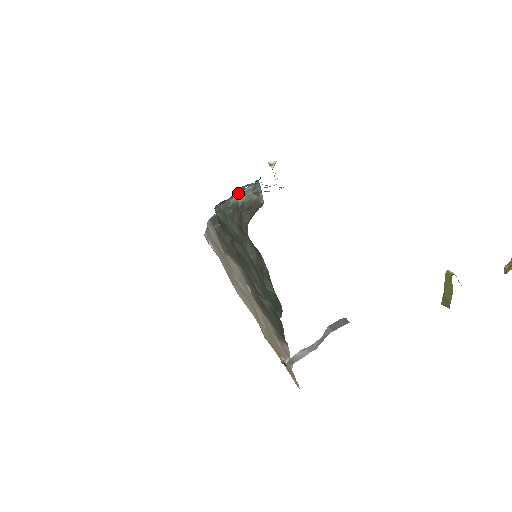
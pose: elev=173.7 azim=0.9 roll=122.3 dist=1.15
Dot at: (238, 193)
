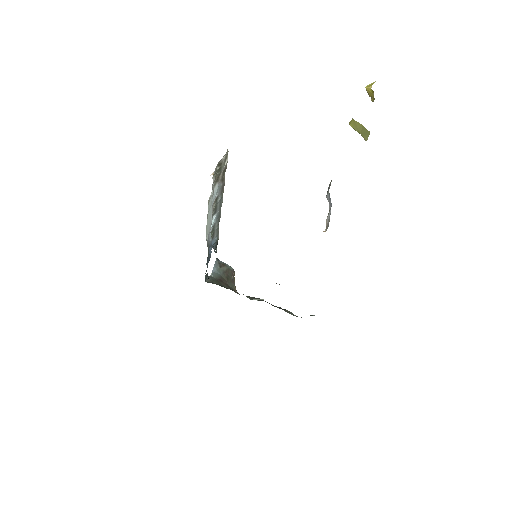
Dot at: occluded
